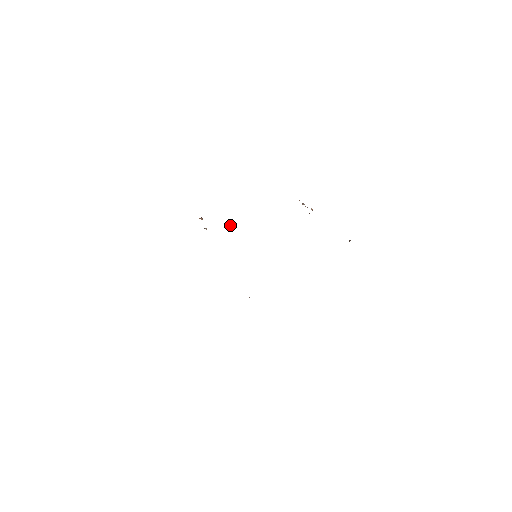
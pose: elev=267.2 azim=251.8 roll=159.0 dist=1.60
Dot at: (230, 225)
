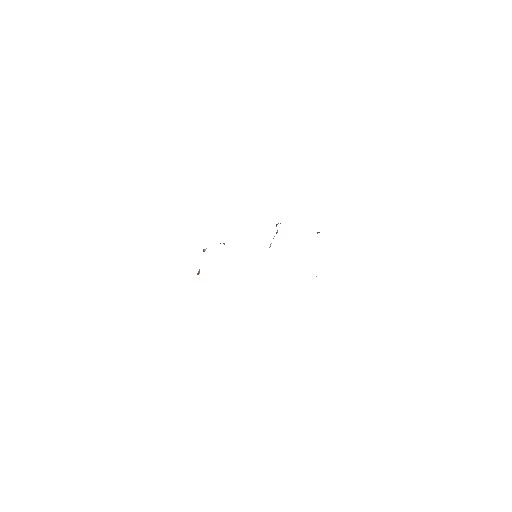
Dot at: occluded
